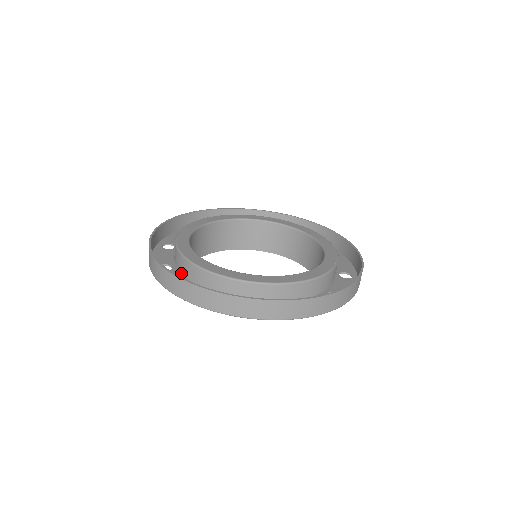
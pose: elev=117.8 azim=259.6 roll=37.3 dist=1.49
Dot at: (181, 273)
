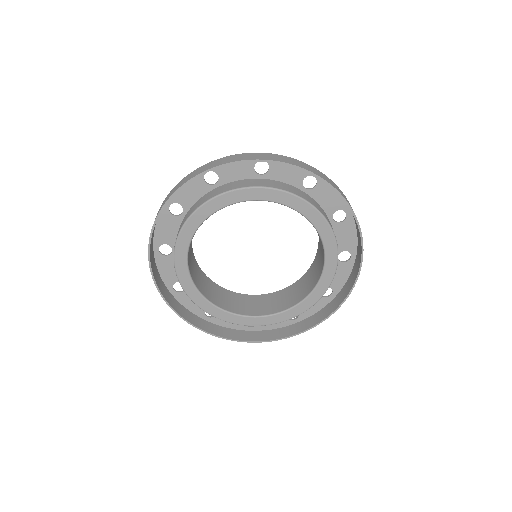
Dot at: occluded
